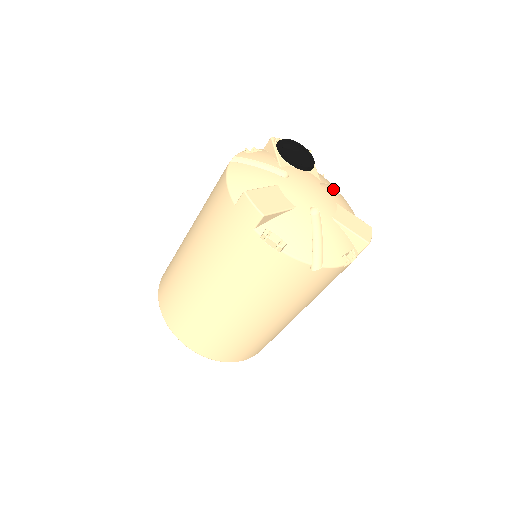
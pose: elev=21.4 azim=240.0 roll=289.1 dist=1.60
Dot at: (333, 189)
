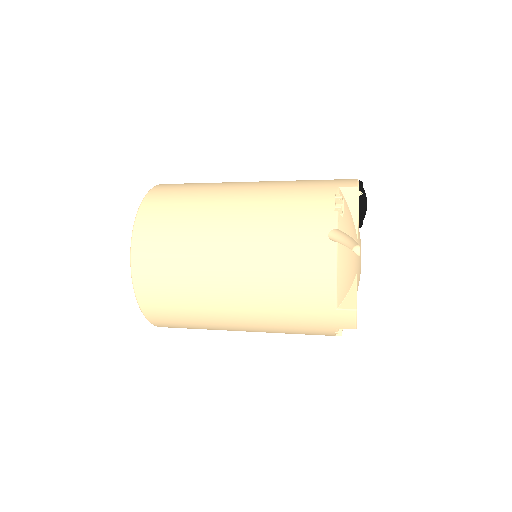
Dot at: occluded
